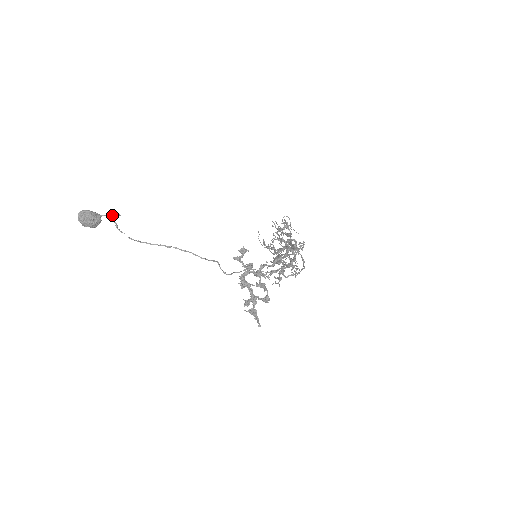
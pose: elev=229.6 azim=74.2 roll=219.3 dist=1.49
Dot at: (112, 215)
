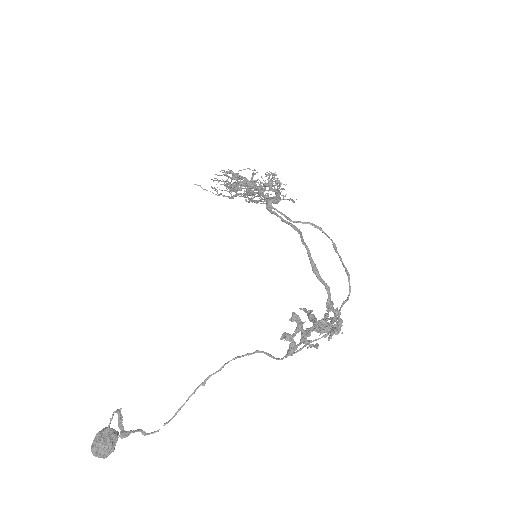
Dot at: (121, 427)
